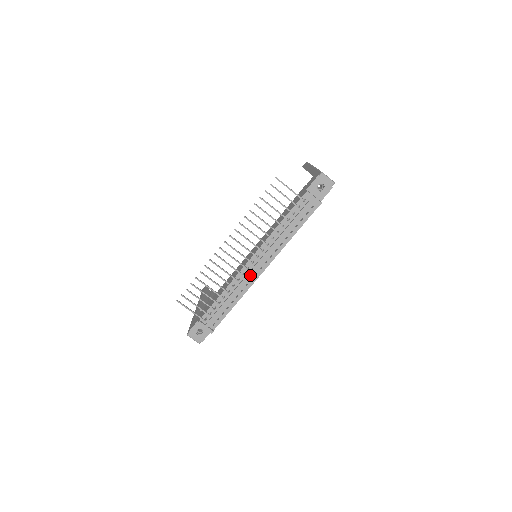
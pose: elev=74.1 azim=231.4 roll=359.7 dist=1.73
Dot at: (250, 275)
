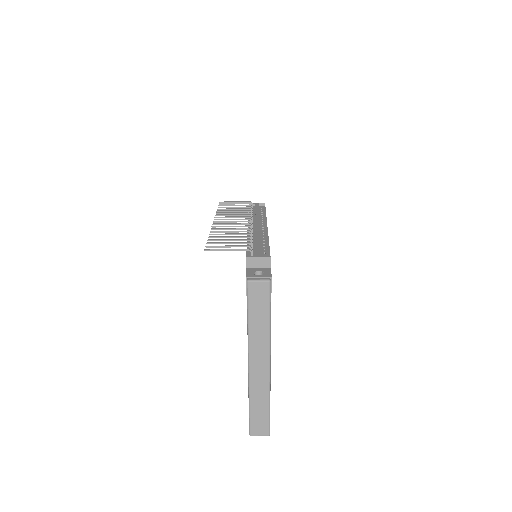
Dot at: (258, 229)
